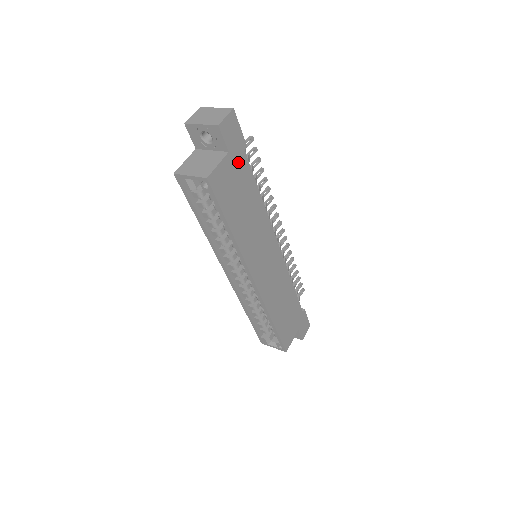
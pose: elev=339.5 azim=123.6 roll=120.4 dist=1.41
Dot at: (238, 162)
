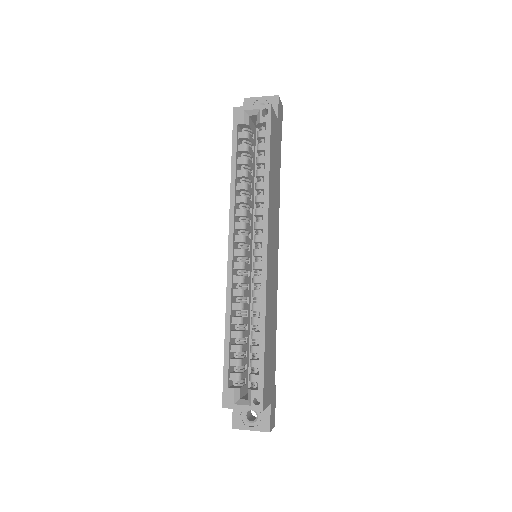
Dot at: (278, 137)
